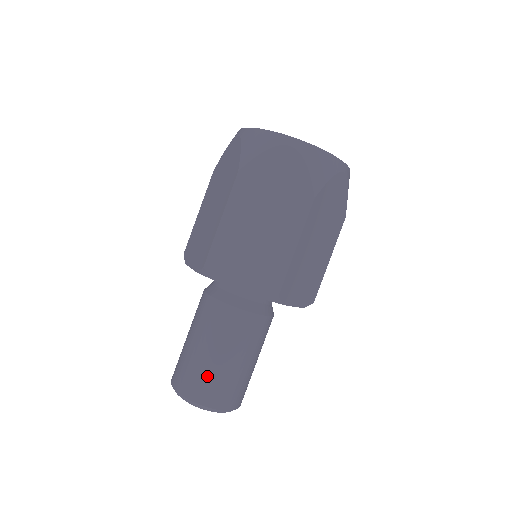
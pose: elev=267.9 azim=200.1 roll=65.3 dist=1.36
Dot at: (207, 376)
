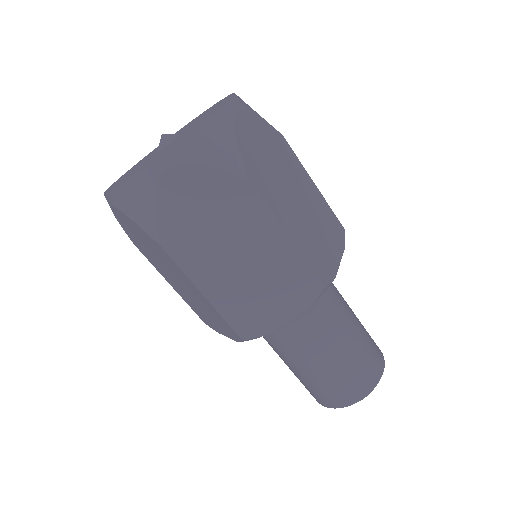
Dot at: (305, 385)
